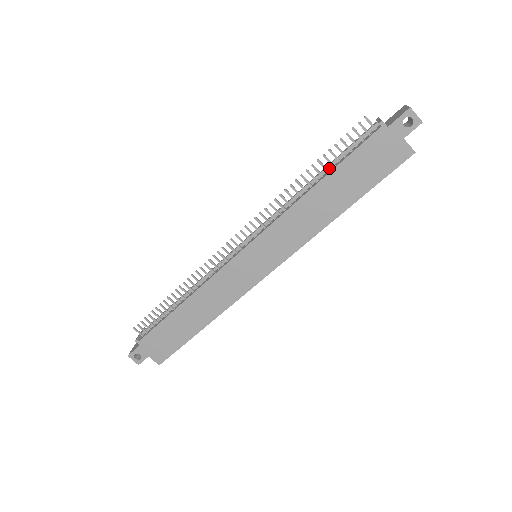
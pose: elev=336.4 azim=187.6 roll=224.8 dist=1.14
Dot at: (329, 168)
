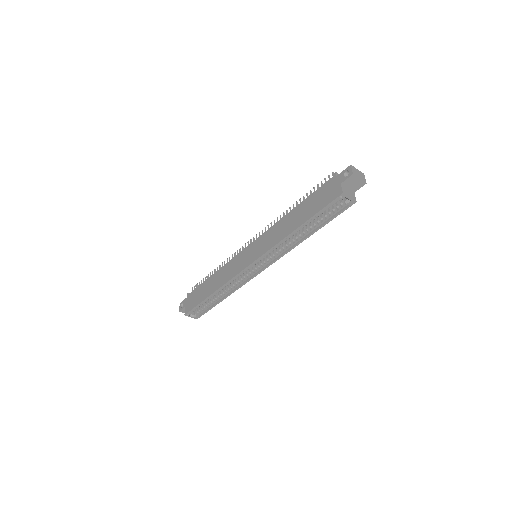
Dot at: occluded
